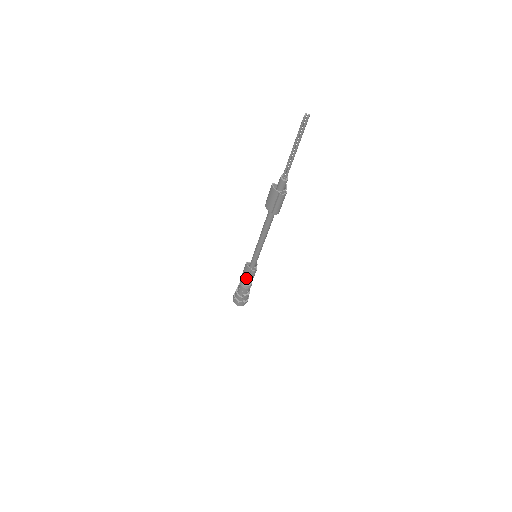
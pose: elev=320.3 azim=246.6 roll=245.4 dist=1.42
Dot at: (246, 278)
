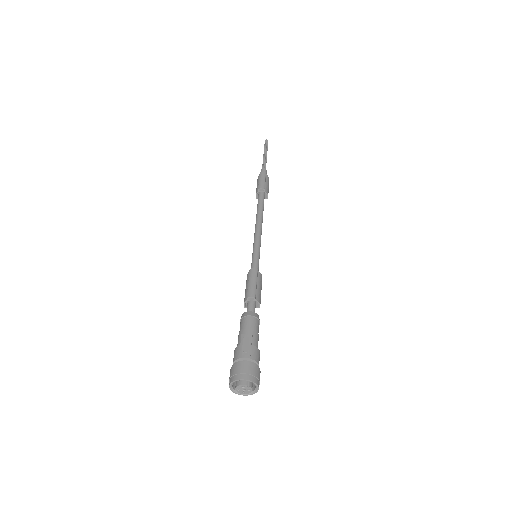
Dot at: (246, 297)
